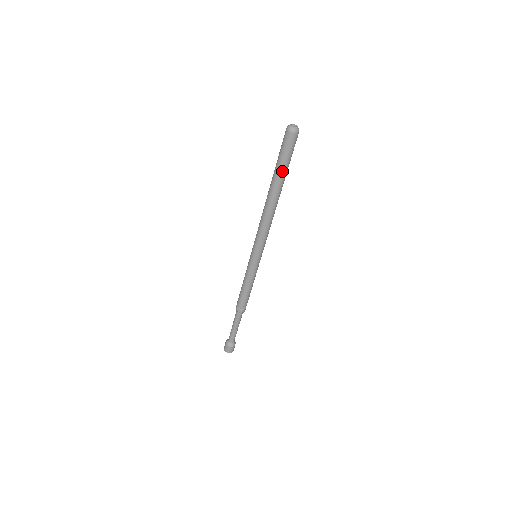
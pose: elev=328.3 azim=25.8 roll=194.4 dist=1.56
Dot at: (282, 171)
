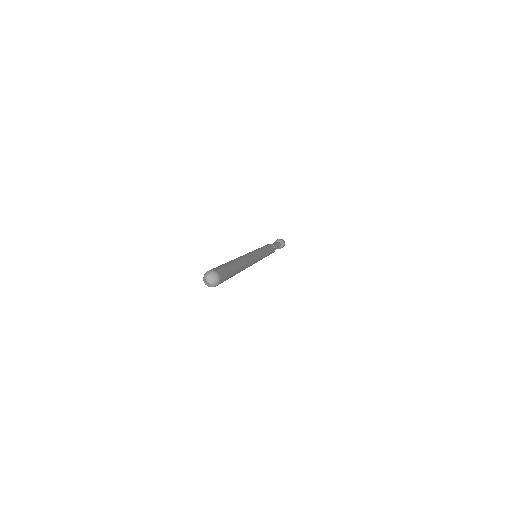
Dot at: (233, 275)
